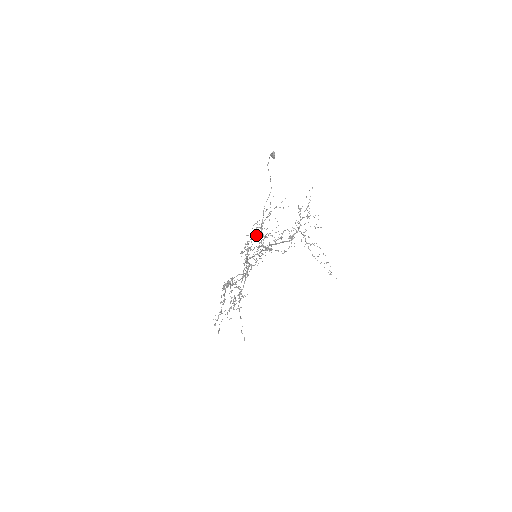
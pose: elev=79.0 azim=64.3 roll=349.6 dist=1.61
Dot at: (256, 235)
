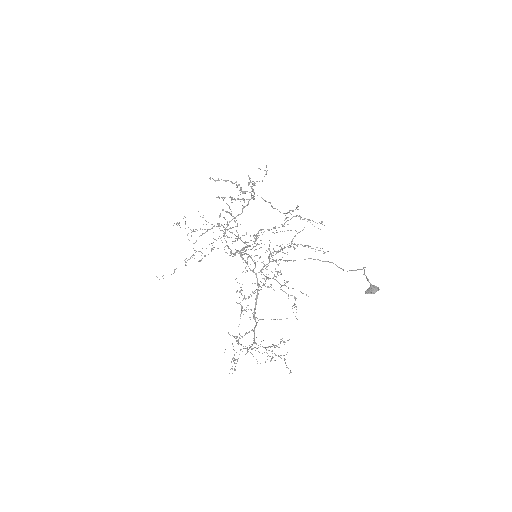
Dot at: occluded
